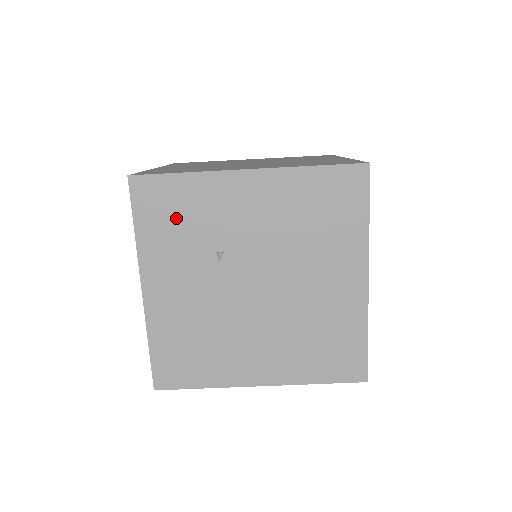
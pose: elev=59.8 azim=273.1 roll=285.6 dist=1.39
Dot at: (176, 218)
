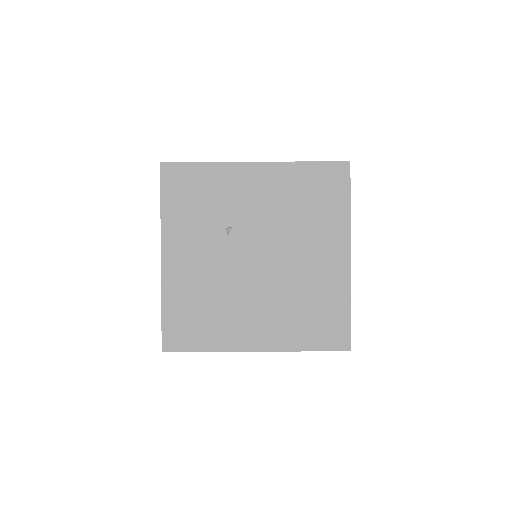
Dot at: (195, 198)
